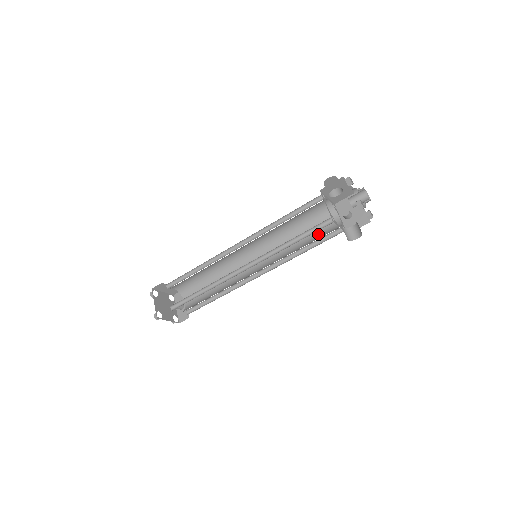
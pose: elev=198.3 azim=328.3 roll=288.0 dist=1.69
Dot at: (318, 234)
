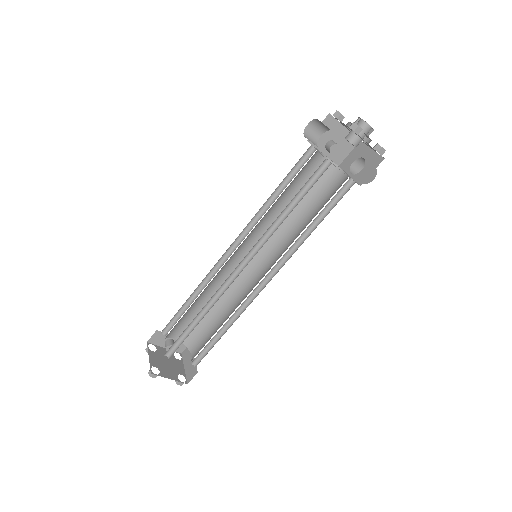
Dot at: occluded
